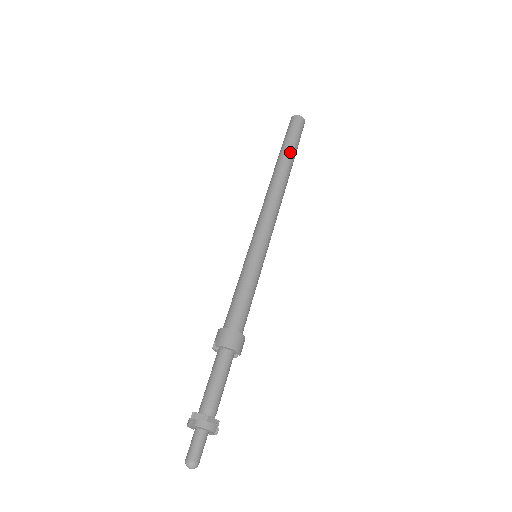
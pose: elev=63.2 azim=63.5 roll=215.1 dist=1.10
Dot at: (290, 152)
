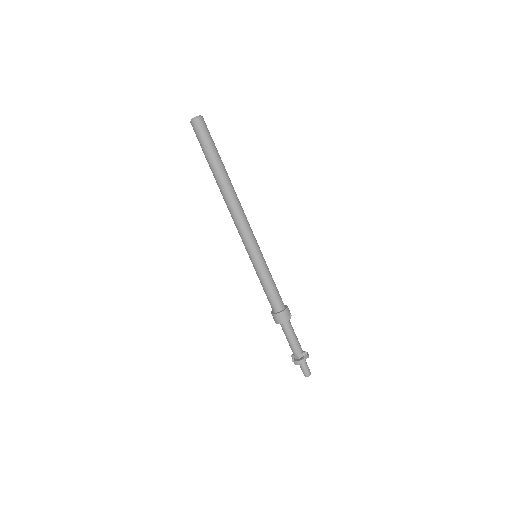
Dot at: (213, 164)
